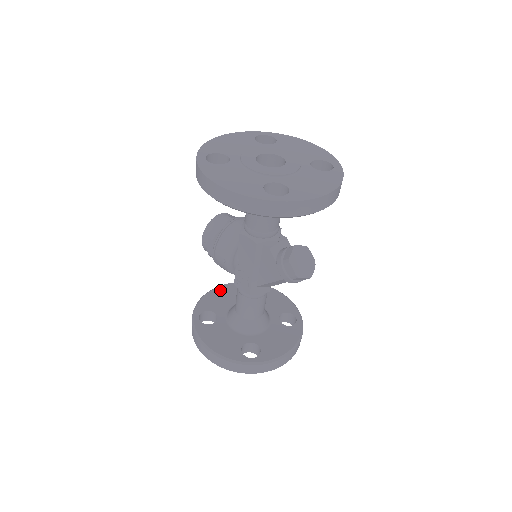
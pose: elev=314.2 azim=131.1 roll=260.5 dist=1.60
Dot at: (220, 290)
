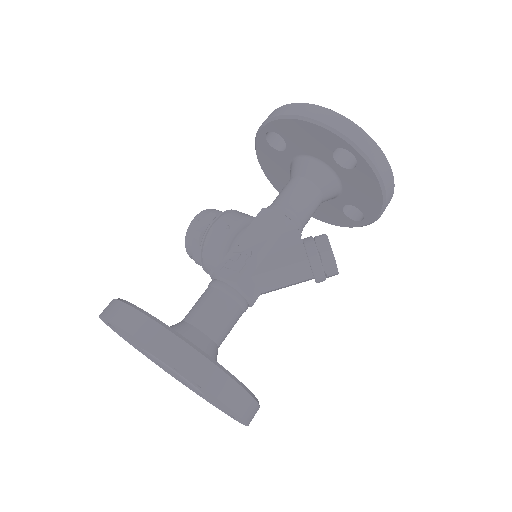
Dot at: occluded
